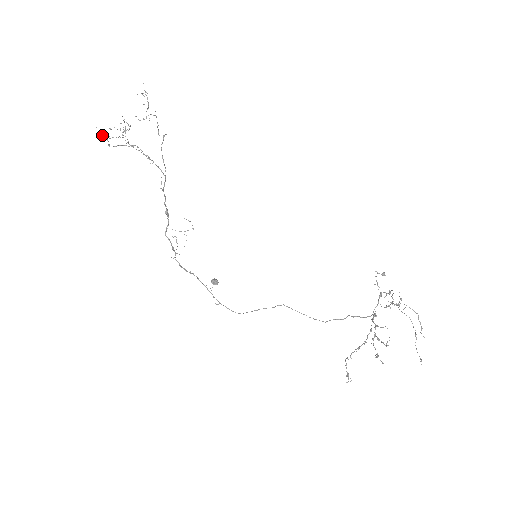
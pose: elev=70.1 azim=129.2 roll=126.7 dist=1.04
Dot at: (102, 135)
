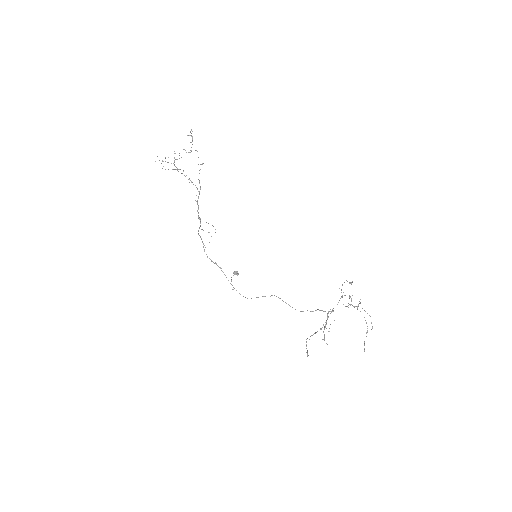
Dot at: occluded
